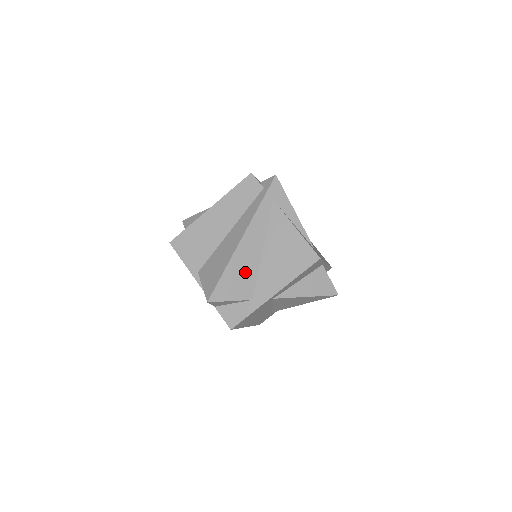
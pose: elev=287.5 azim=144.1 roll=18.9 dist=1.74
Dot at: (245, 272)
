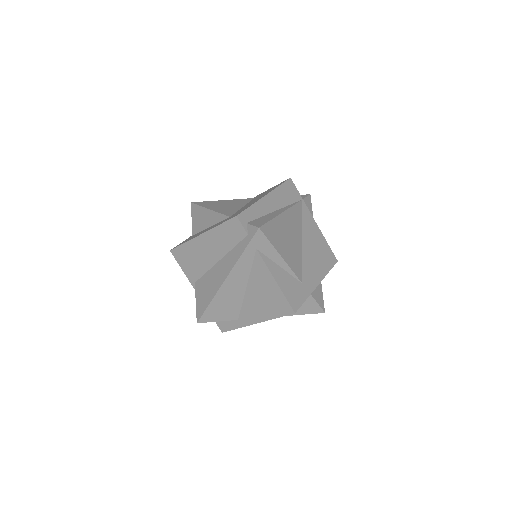
Dot at: (230, 303)
